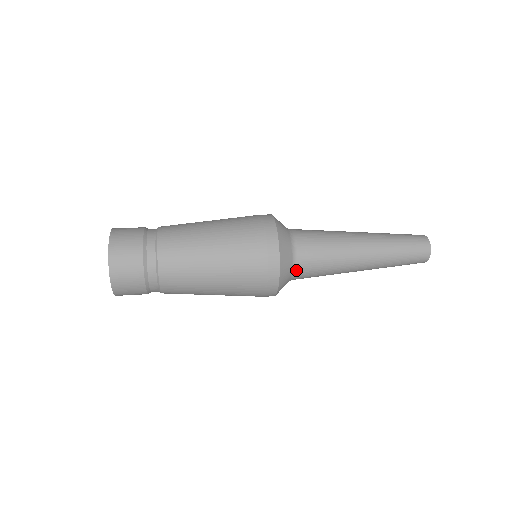
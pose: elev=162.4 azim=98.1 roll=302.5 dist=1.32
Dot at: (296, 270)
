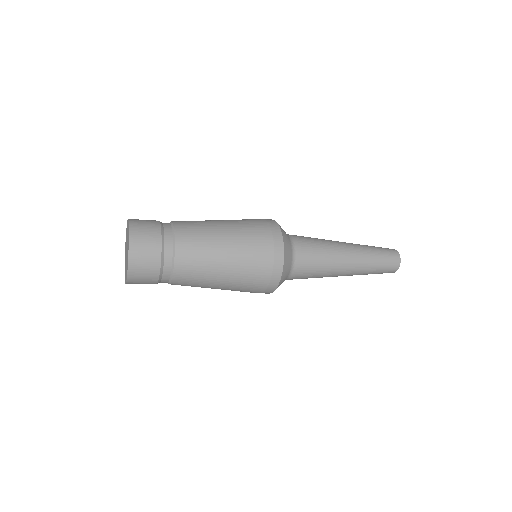
Dot at: (295, 261)
